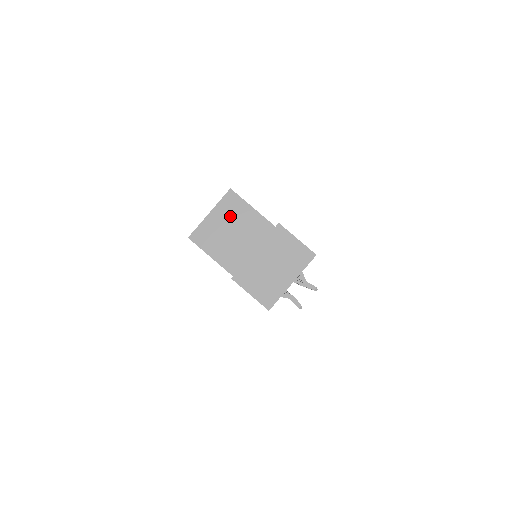
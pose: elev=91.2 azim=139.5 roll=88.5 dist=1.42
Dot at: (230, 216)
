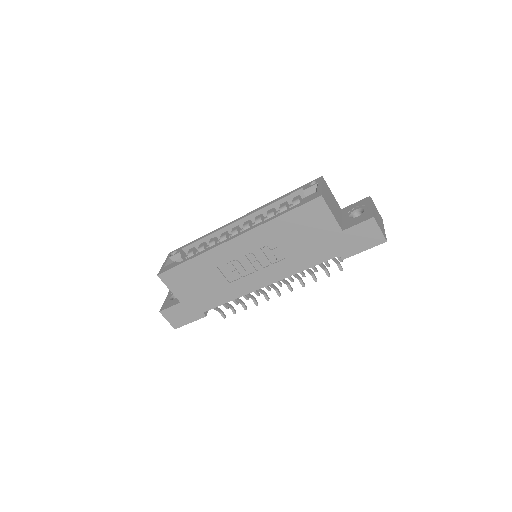
Dot at: (328, 192)
